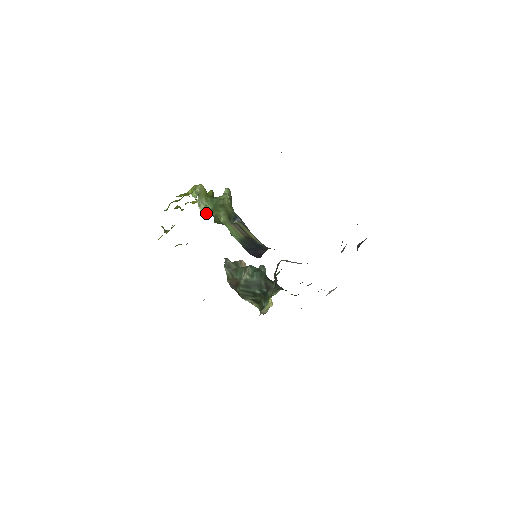
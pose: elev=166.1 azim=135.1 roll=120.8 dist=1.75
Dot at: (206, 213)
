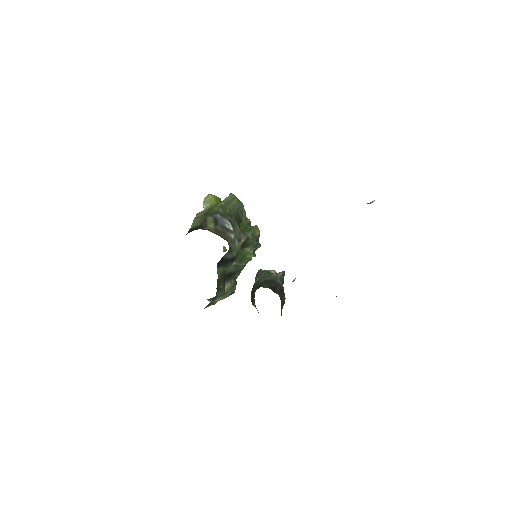
Dot at: occluded
